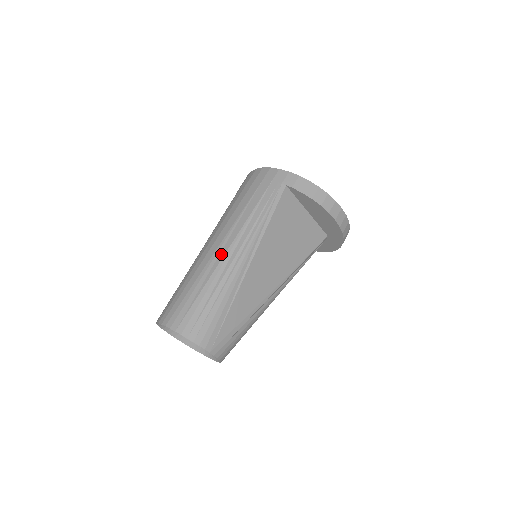
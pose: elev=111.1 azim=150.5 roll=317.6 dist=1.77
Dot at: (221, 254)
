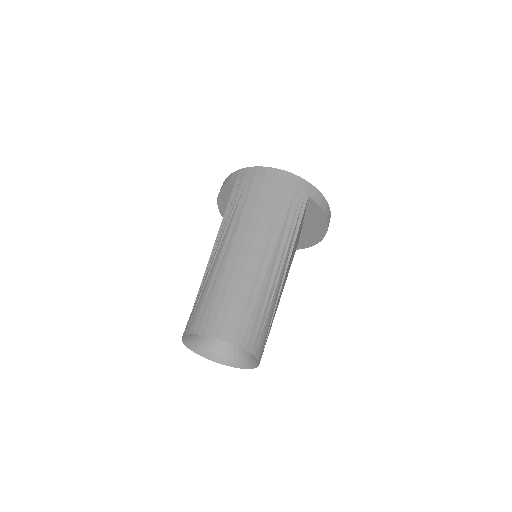
Dot at: (266, 262)
